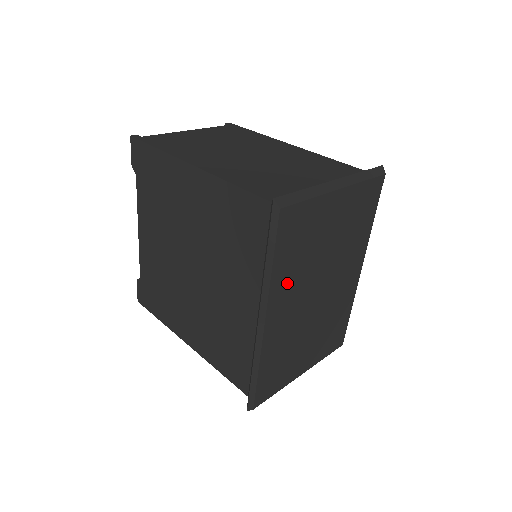
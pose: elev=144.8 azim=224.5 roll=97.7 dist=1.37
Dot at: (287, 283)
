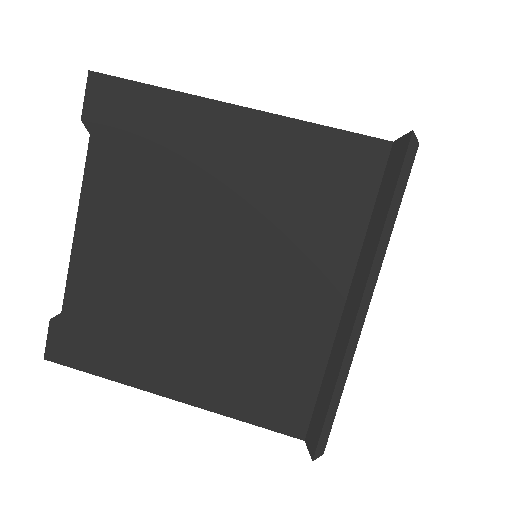
Dot at: occluded
